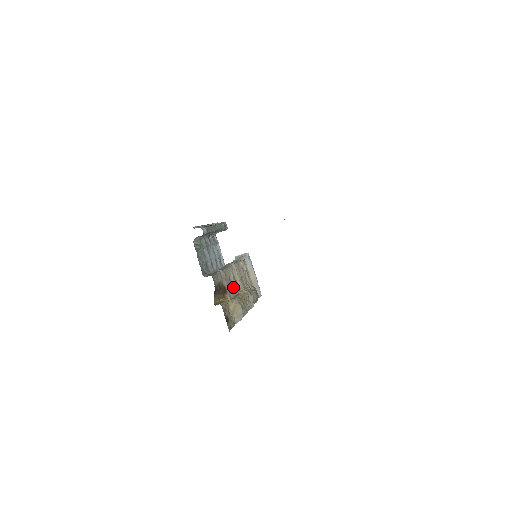
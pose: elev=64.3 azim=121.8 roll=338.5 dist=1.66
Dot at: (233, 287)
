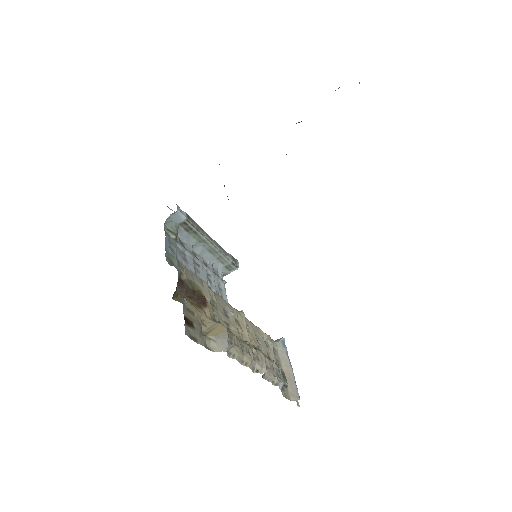
Dot at: (230, 327)
